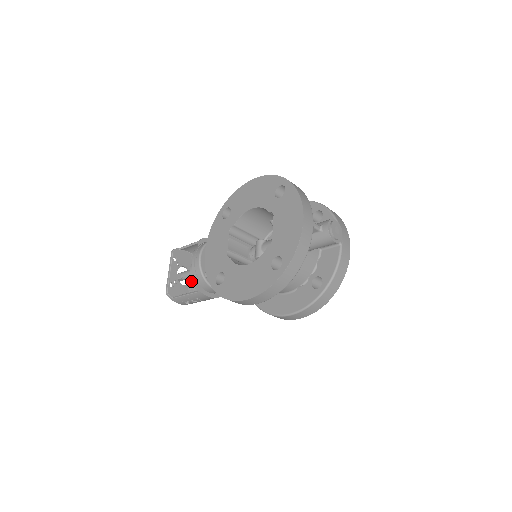
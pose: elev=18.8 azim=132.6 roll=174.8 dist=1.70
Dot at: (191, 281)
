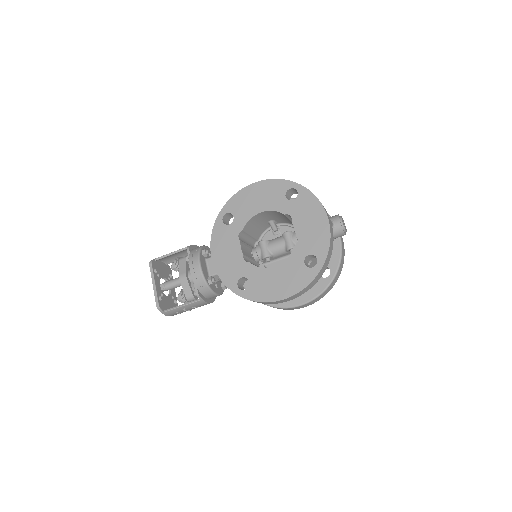
Dot at: (183, 291)
